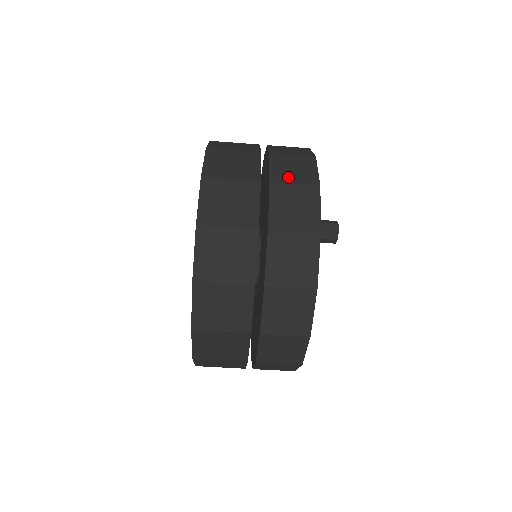
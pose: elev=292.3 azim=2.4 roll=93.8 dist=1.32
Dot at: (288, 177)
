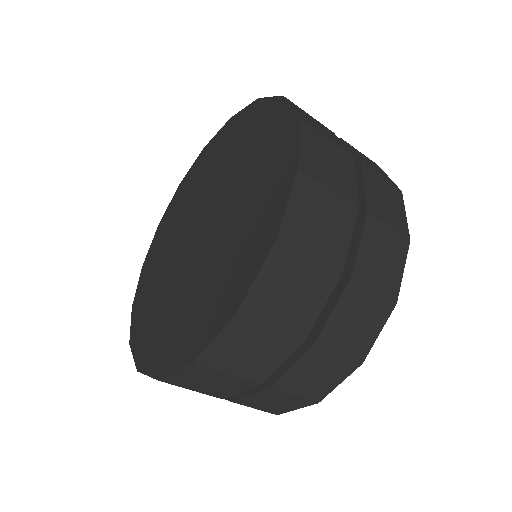
Dot at: (383, 212)
